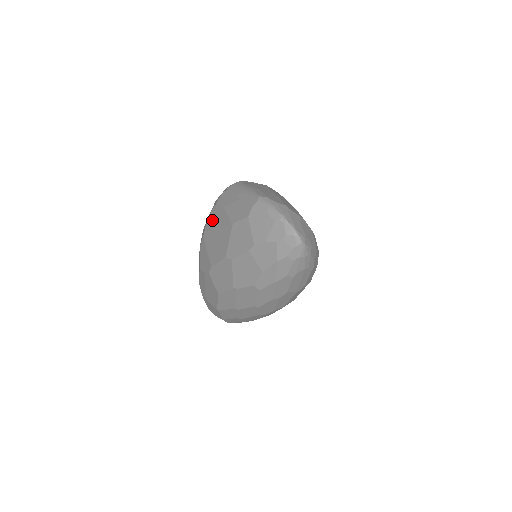
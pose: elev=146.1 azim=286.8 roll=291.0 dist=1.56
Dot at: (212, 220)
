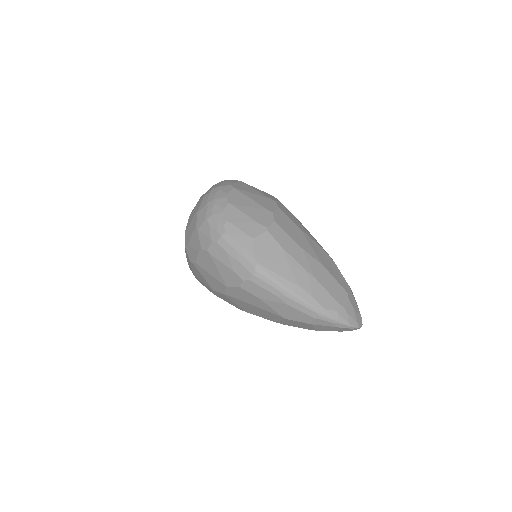
Dot at: (238, 295)
